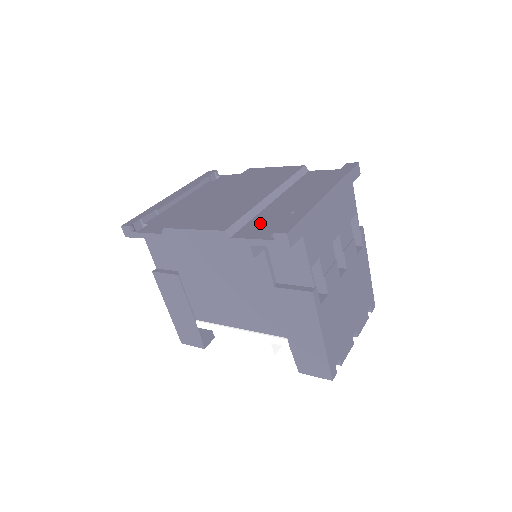
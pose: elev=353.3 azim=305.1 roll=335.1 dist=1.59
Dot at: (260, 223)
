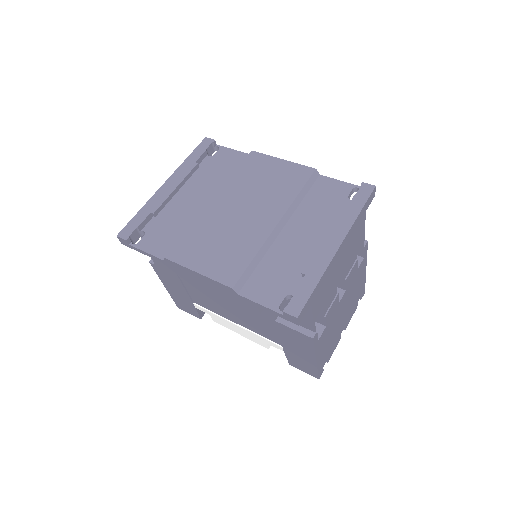
Dot at: (268, 275)
